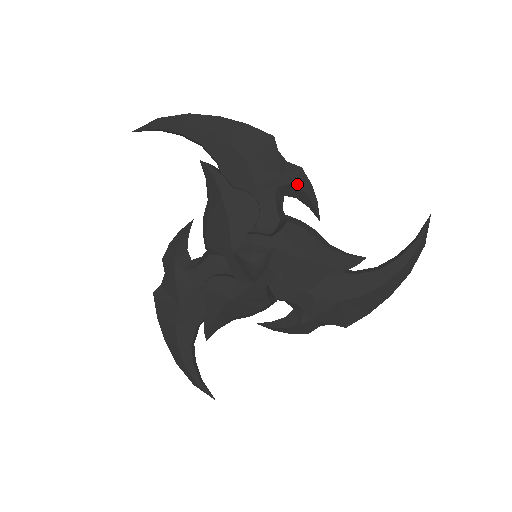
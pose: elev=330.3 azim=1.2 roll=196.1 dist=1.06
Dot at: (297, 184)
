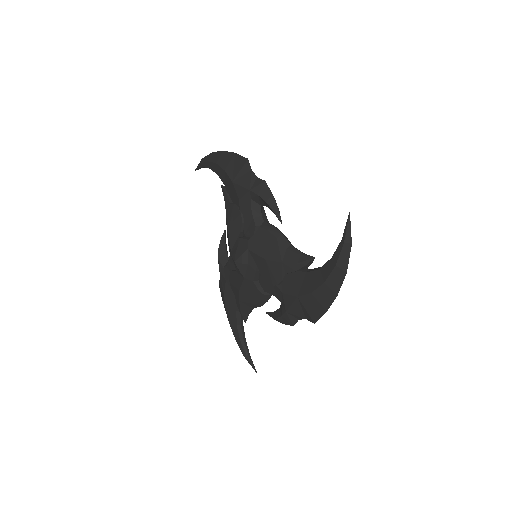
Dot at: (260, 195)
